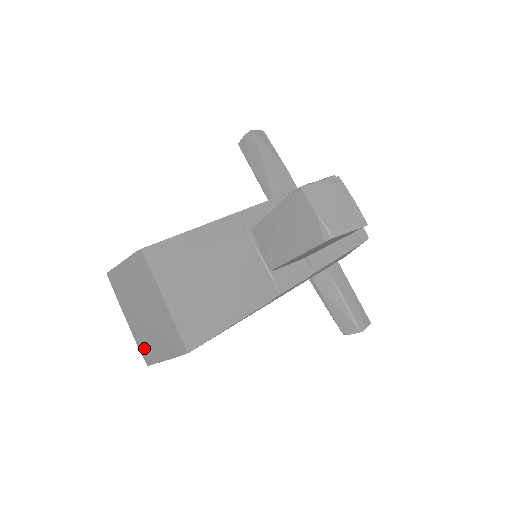
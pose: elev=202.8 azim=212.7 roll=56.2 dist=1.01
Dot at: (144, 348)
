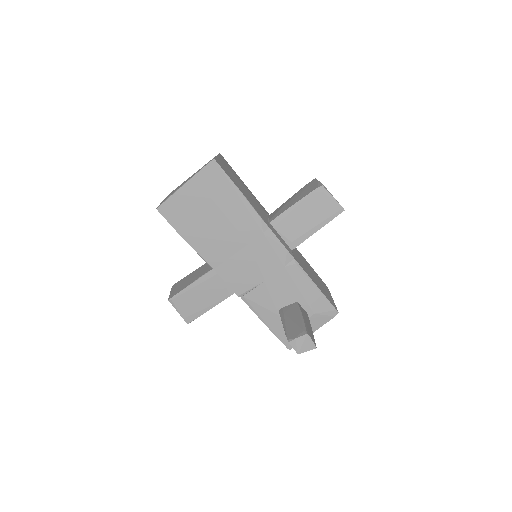
Dot at: occluded
